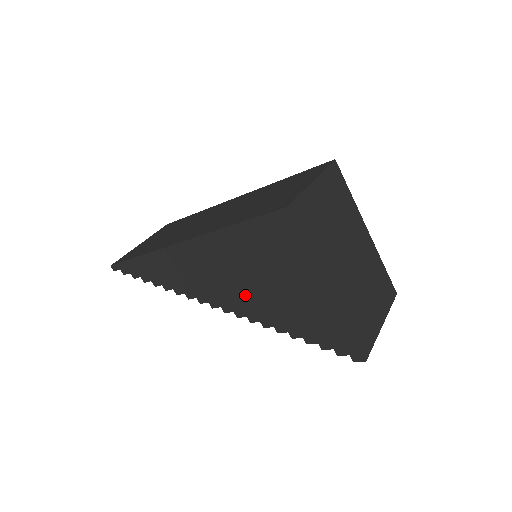
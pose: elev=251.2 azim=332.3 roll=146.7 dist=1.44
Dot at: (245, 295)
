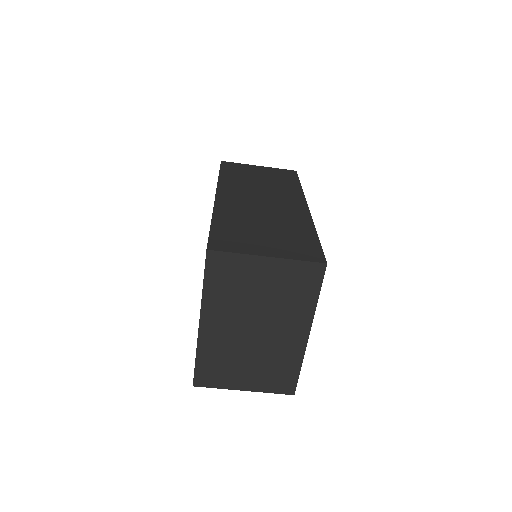
Dot at: occluded
